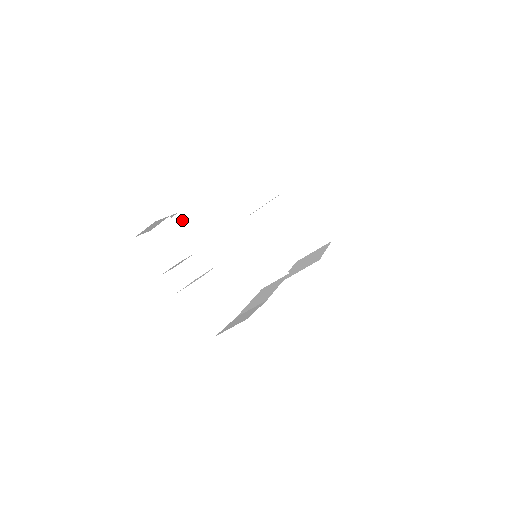
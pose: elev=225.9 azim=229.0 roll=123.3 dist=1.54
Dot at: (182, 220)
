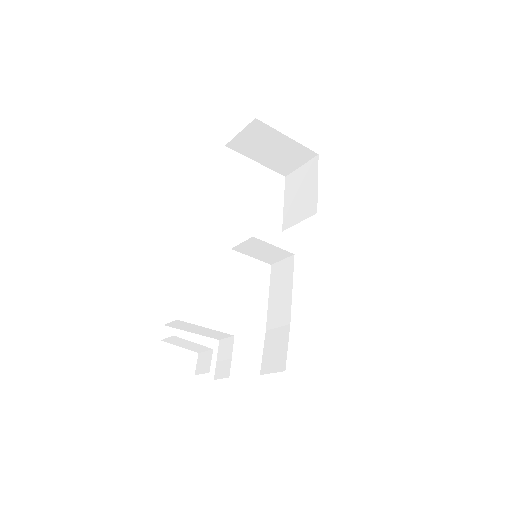
Dot at: (184, 322)
